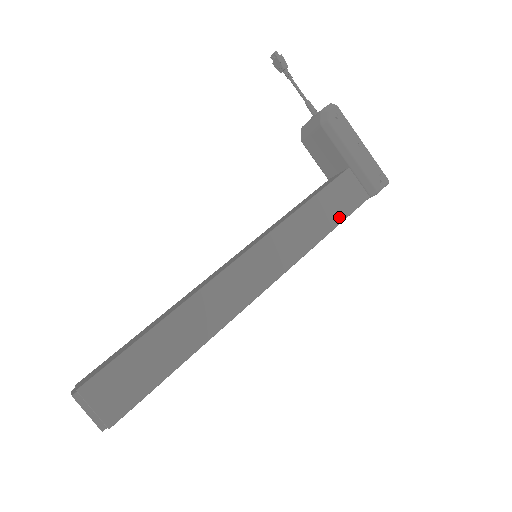
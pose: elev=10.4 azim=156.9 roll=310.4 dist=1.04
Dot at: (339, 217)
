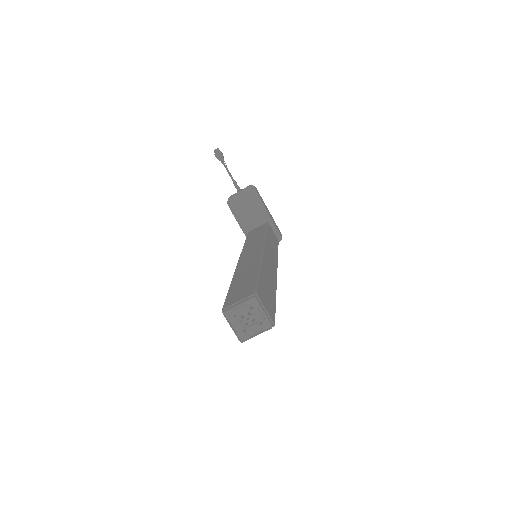
Dot at: (277, 246)
